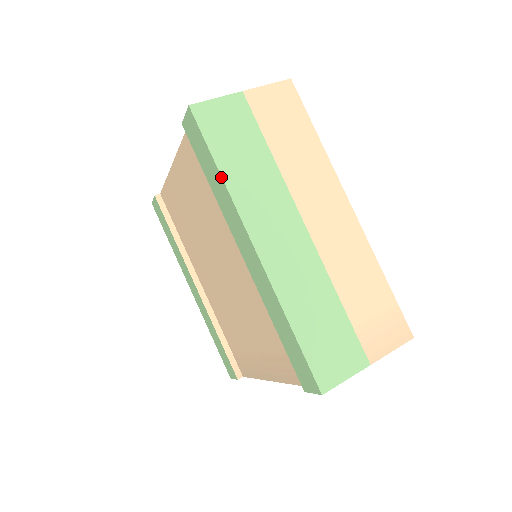
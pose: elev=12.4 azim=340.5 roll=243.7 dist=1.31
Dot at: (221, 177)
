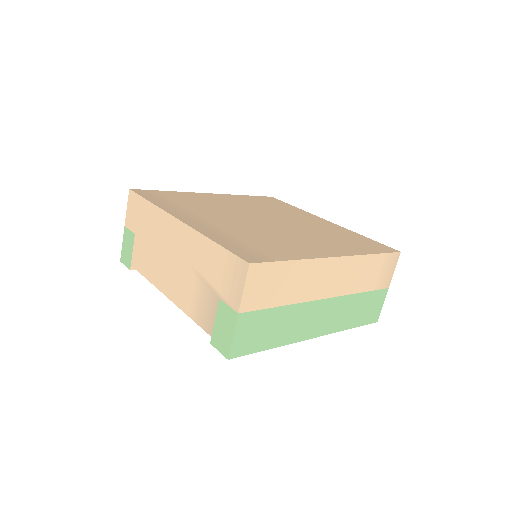
Dot at: occluded
